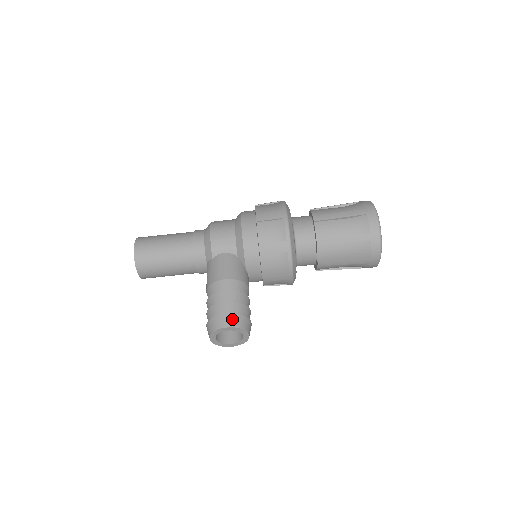
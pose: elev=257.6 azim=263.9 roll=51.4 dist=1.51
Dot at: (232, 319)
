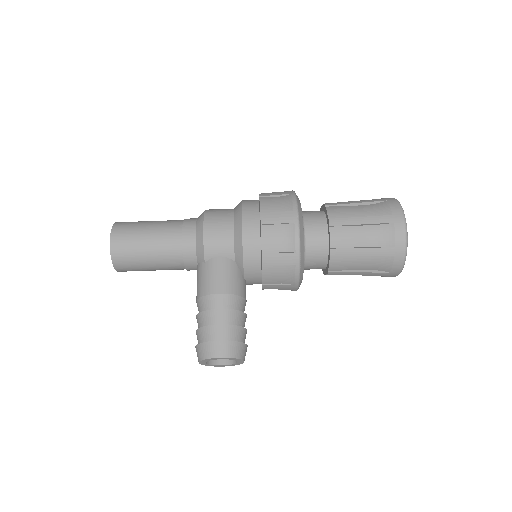
Dot at: (226, 348)
